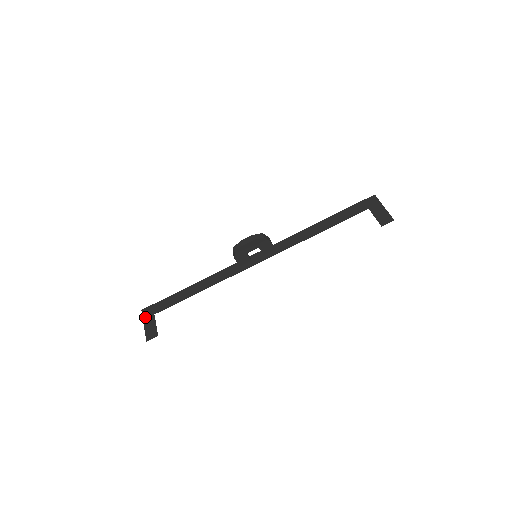
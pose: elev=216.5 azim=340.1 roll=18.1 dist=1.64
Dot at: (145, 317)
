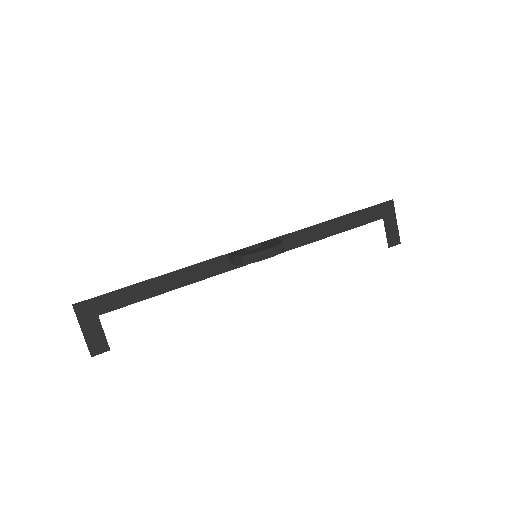
Dot at: (82, 318)
